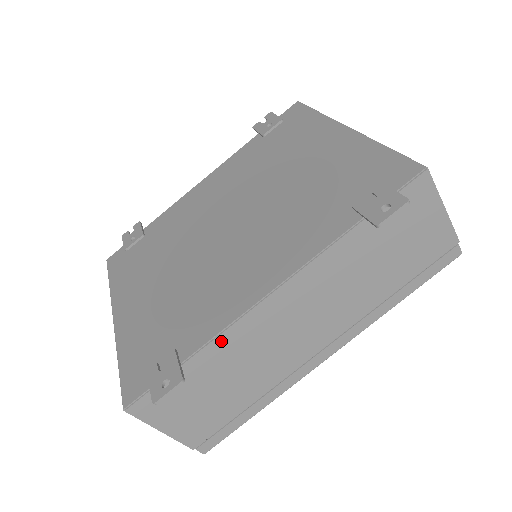
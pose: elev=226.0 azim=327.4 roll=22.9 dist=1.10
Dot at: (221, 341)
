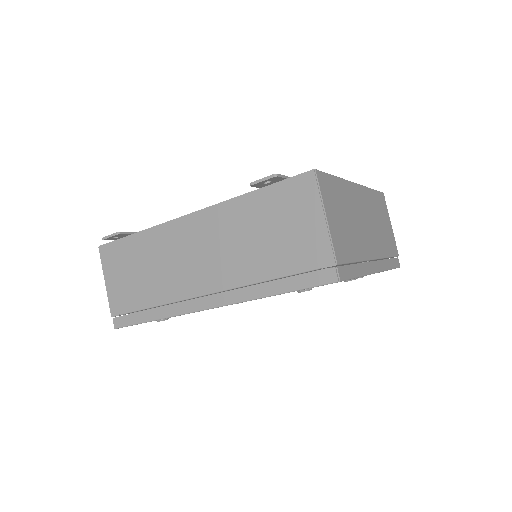
Dot at: (154, 233)
